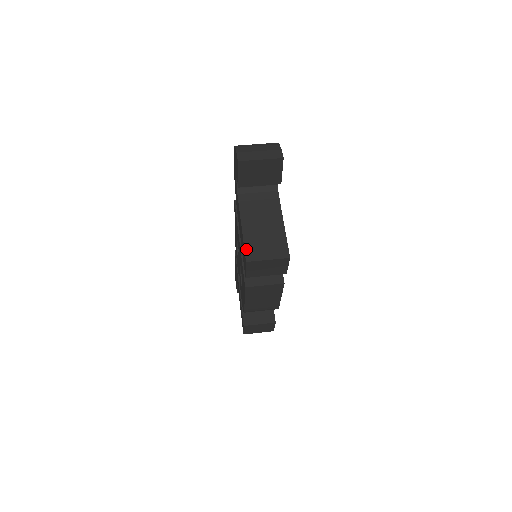
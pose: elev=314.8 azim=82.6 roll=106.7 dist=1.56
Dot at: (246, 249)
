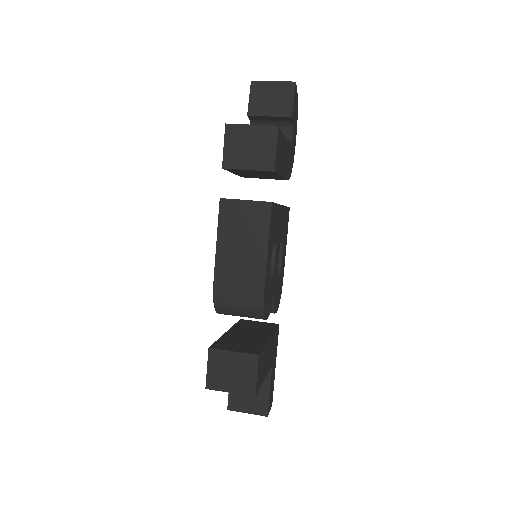
Dot at: occluded
